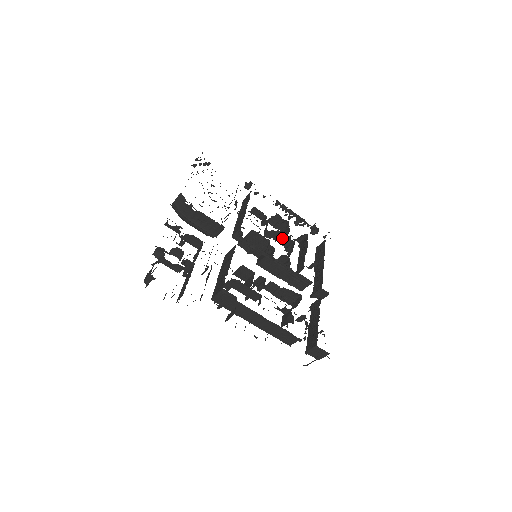
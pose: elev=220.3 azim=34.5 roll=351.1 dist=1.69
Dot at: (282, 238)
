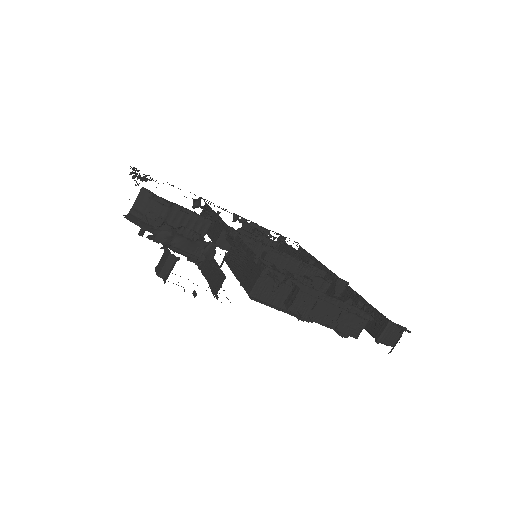
Dot at: occluded
